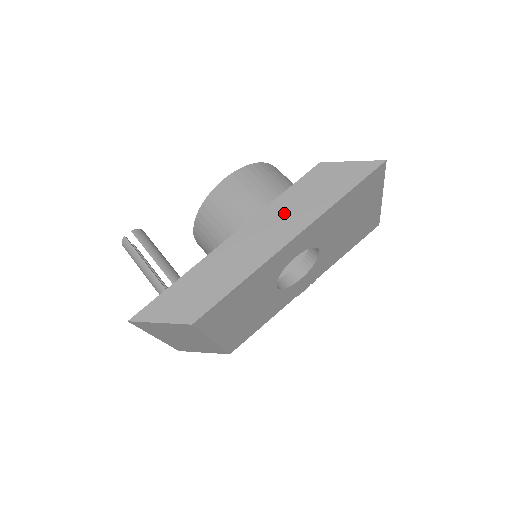
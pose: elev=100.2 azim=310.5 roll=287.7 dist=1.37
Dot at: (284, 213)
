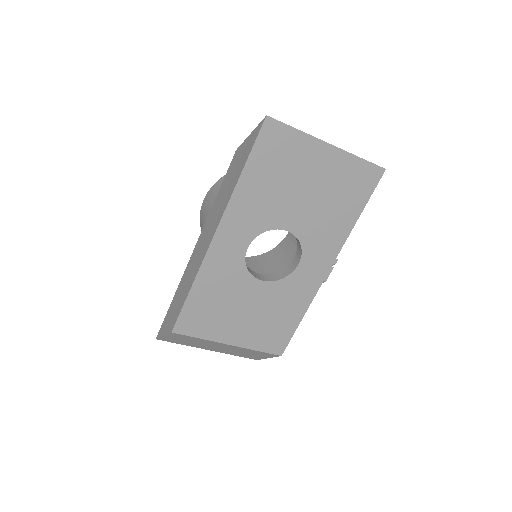
Dot at: (215, 212)
